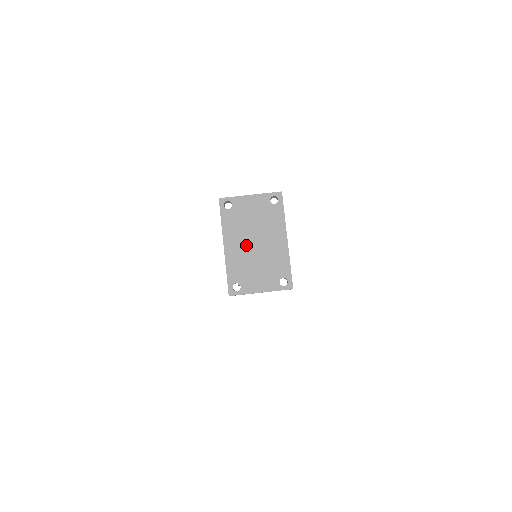
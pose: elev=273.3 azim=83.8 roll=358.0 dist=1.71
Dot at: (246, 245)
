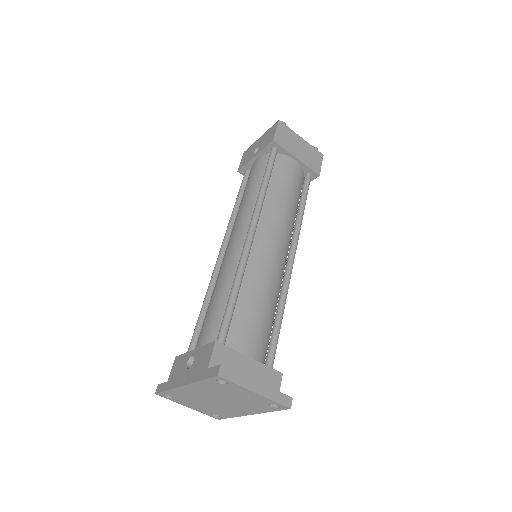
Dot at: (207, 397)
